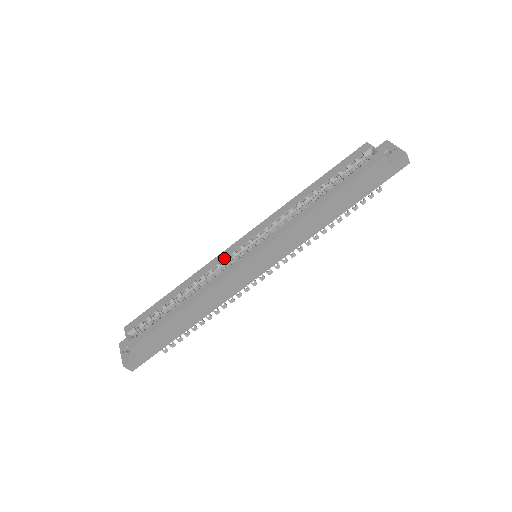
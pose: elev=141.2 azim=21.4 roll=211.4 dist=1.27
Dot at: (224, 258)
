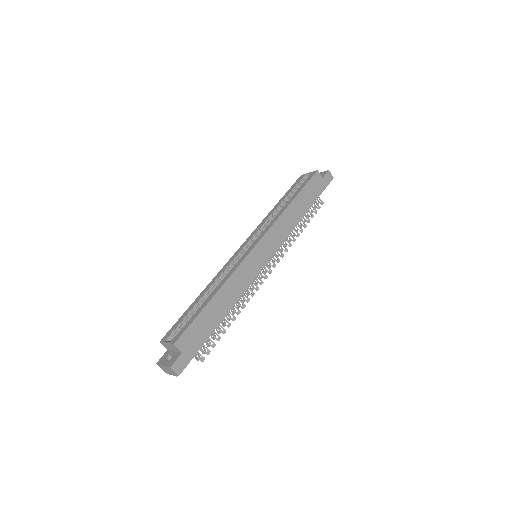
Dot at: (232, 260)
